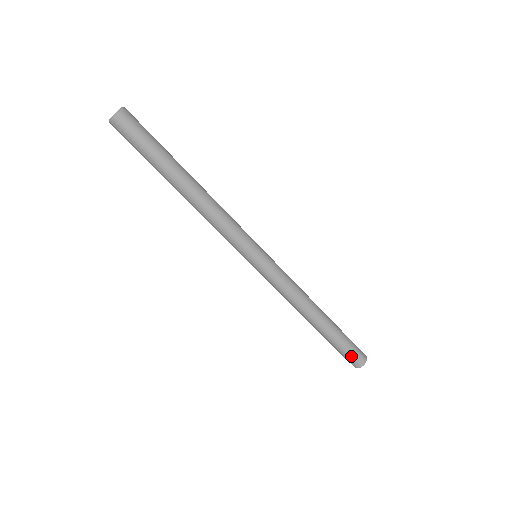
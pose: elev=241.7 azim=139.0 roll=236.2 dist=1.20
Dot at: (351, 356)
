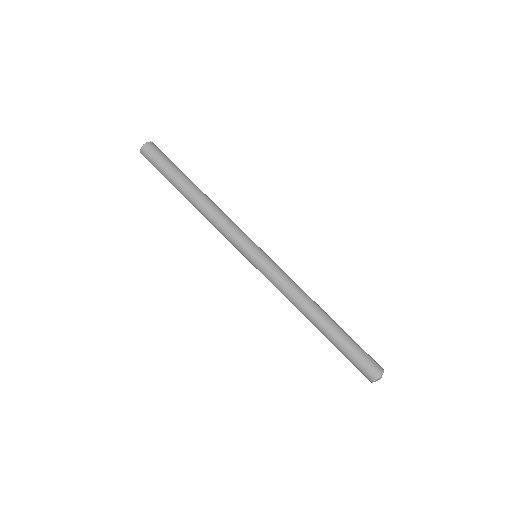
Dot at: (364, 363)
